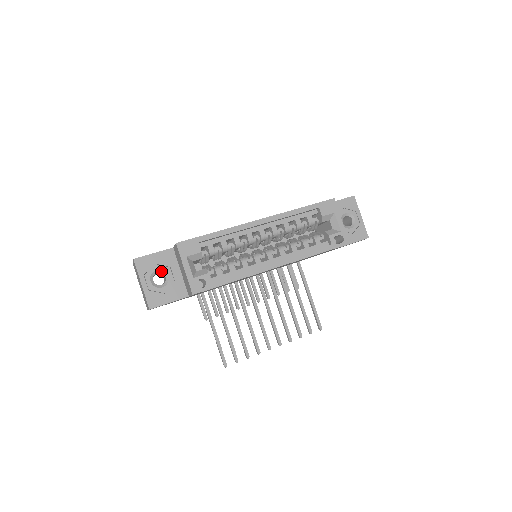
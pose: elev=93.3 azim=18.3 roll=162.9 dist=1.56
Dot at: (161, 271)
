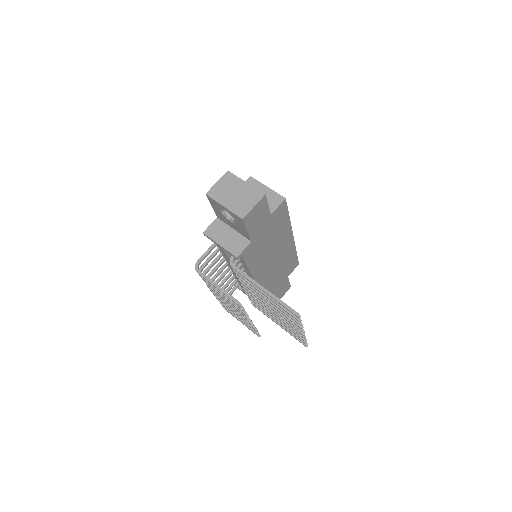
Dot at: occluded
